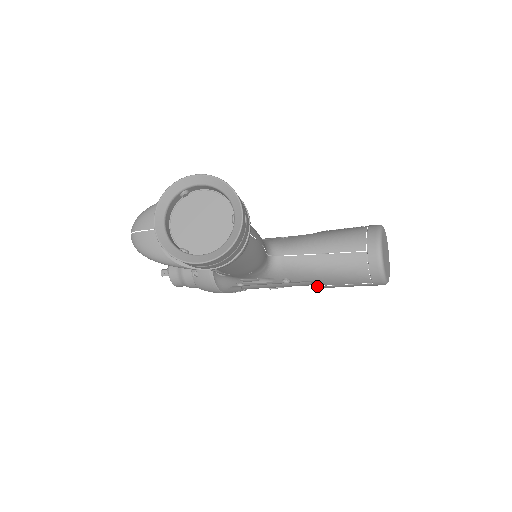
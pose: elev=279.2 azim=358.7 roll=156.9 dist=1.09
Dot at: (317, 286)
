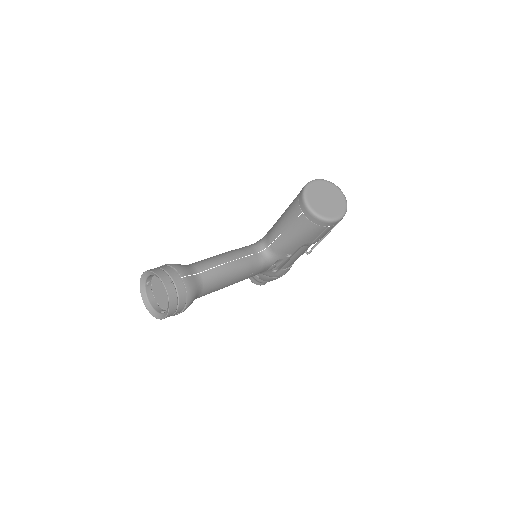
Dot at: occluded
